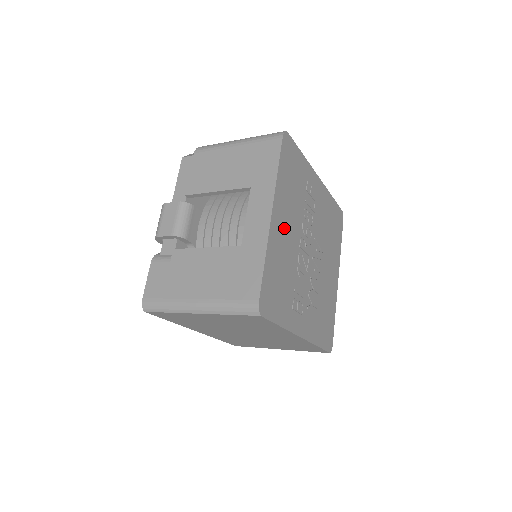
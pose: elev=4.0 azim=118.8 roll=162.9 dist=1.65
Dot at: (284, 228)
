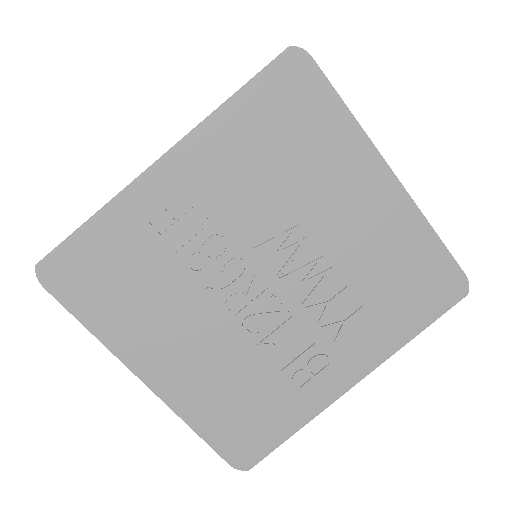
Dot at: (181, 355)
